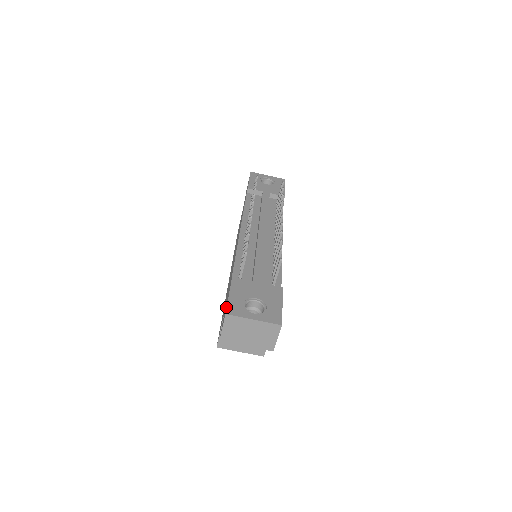
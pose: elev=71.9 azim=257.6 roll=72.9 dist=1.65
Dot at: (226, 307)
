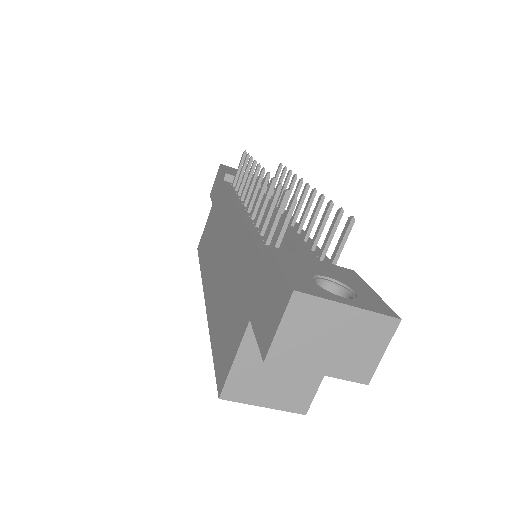
Dot at: (282, 284)
